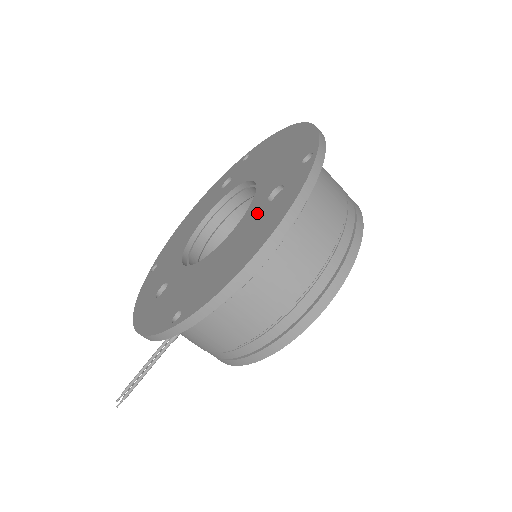
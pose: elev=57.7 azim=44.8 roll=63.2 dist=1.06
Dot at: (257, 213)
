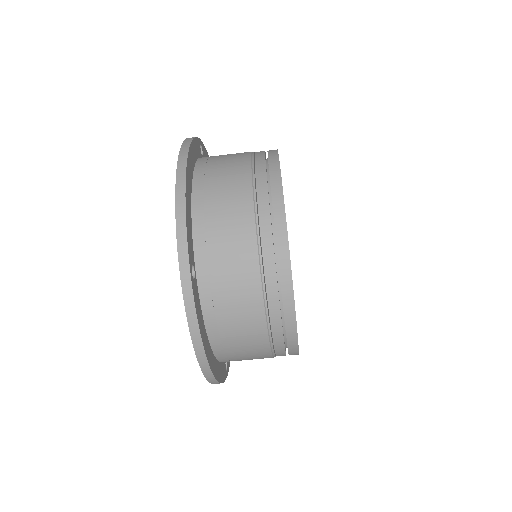
Dot at: occluded
